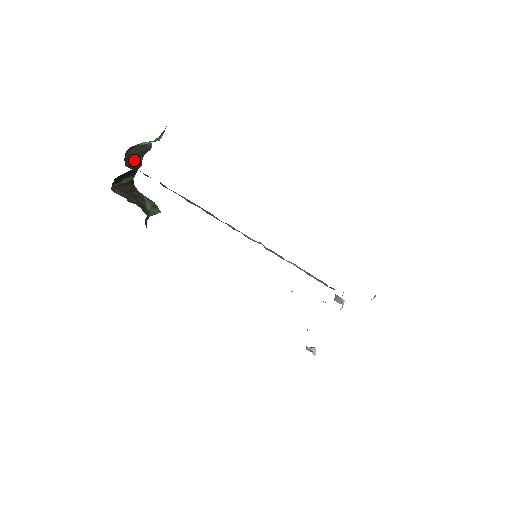
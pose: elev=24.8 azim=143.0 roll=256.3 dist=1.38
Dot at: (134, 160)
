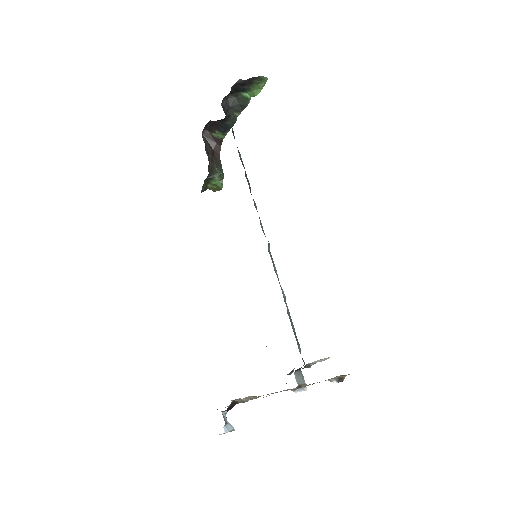
Dot at: (231, 110)
